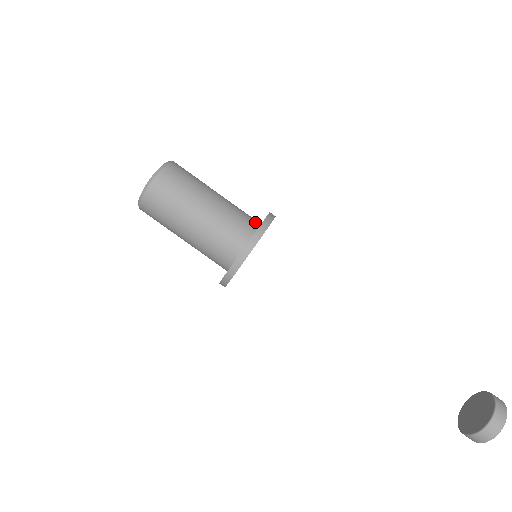
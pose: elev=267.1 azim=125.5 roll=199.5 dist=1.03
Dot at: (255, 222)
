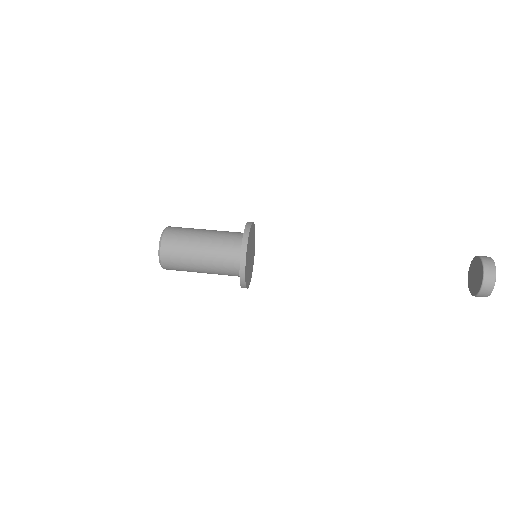
Dot at: occluded
